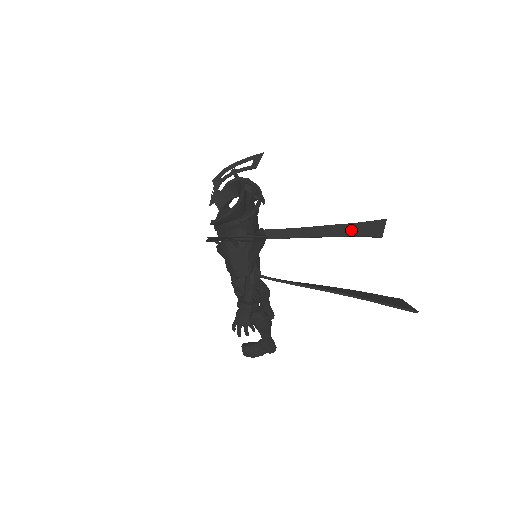
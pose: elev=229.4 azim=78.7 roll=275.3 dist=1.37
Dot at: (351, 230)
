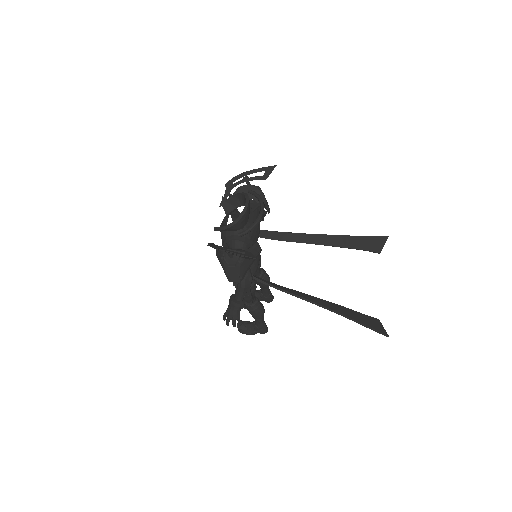
Dot at: (351, 242)
